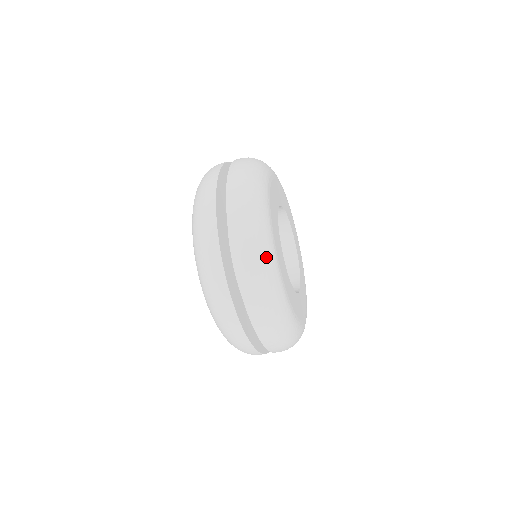
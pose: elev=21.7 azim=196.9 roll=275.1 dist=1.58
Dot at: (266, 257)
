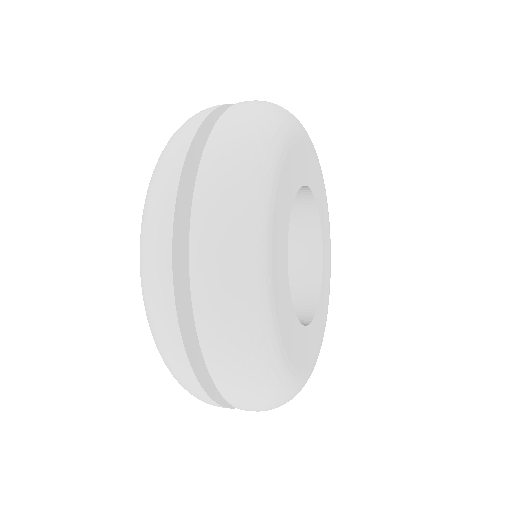
Dot at: (253, 325)
